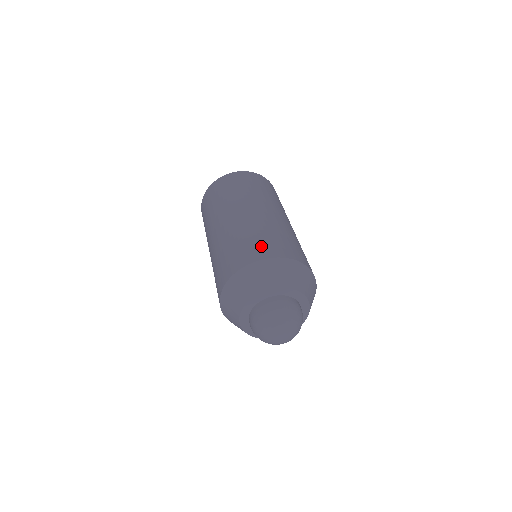
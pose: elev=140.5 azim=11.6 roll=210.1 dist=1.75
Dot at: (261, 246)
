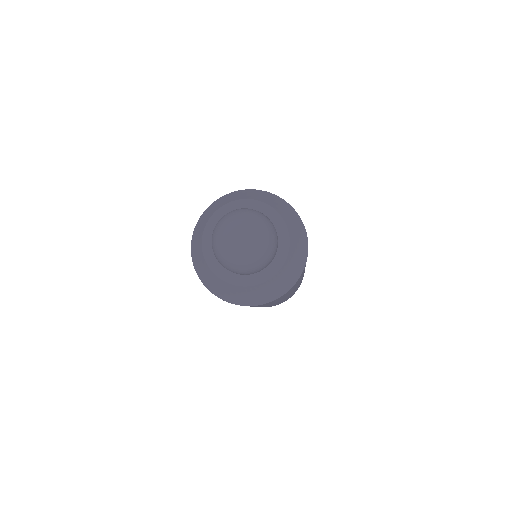
Dot at: occluded
